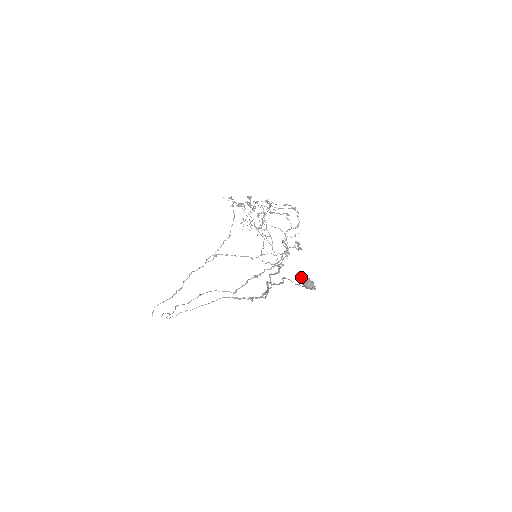
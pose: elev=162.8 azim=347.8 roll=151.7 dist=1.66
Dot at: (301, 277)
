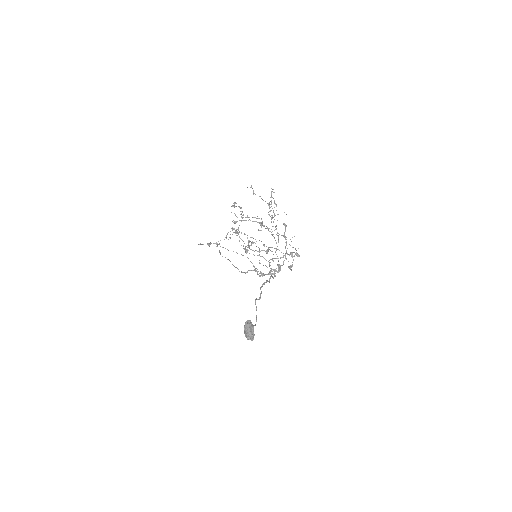
Dot at: (244, 327)
